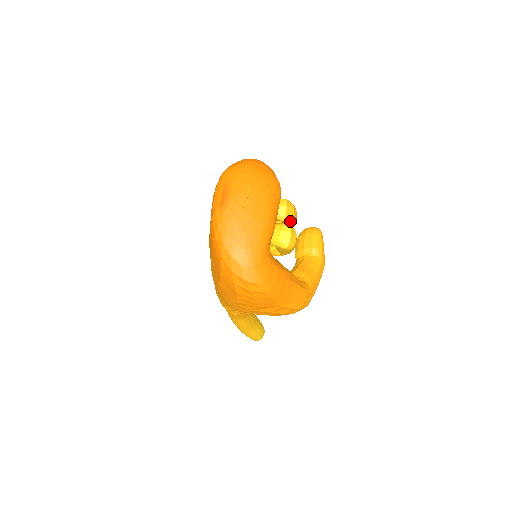
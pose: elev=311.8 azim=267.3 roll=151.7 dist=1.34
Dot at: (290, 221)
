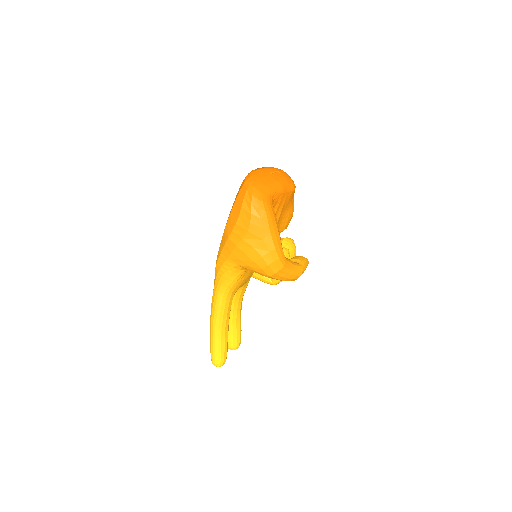
Dot at: occluded
